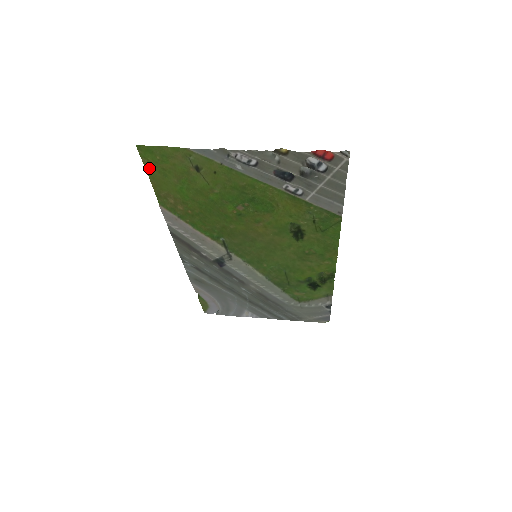
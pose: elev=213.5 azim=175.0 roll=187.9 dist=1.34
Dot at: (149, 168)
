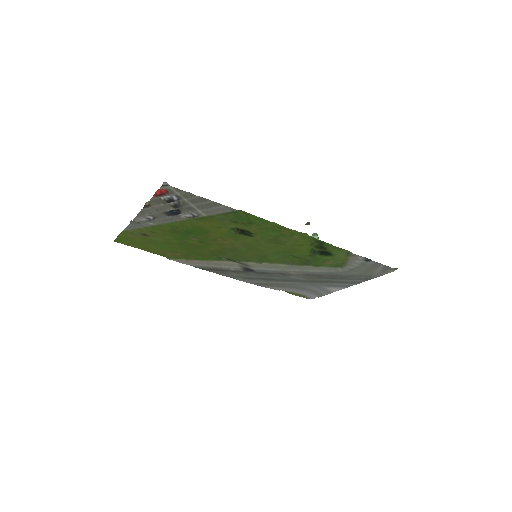
Dot at: (135, 246)
